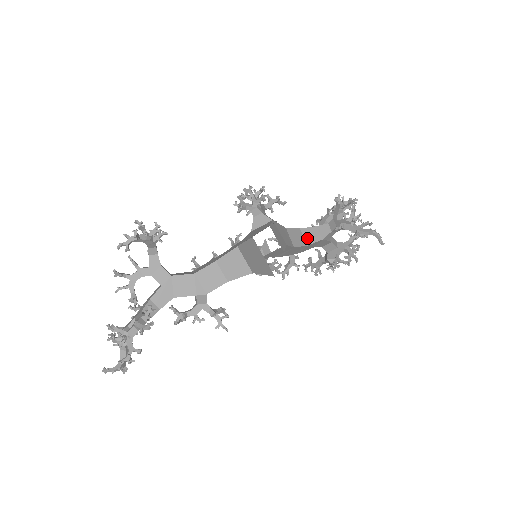
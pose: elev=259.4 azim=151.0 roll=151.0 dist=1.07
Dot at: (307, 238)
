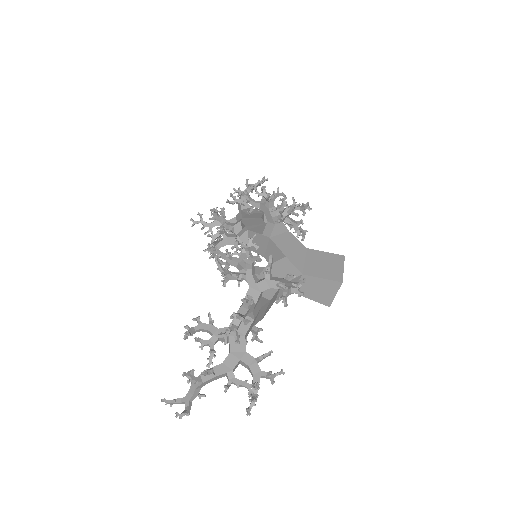
Dot at: occluded
